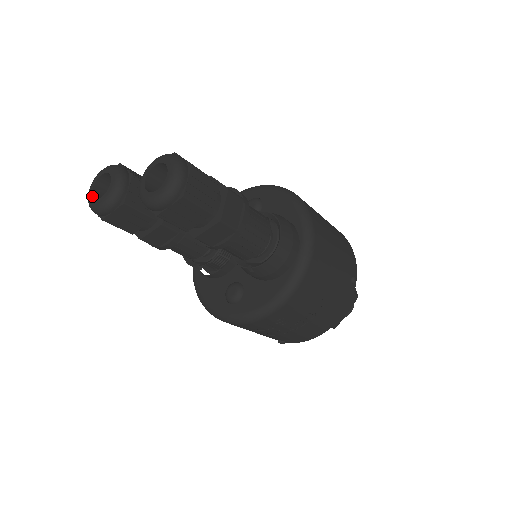
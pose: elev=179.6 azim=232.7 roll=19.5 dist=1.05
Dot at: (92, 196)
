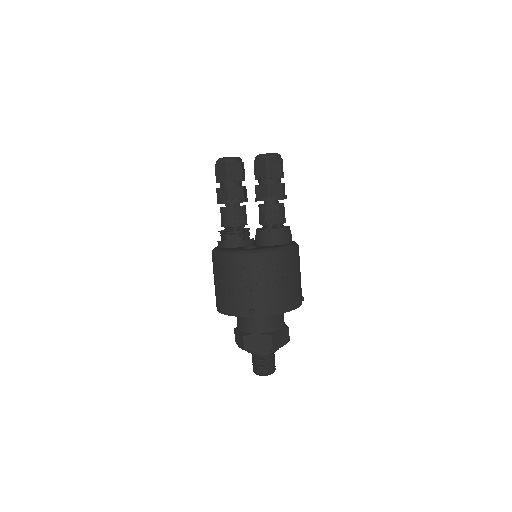
Dot at: (223, 157)
